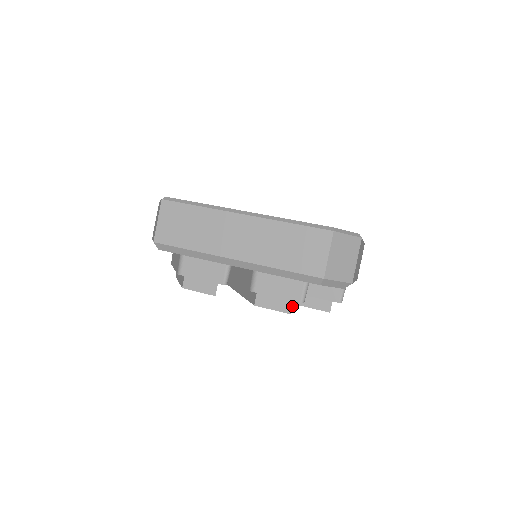
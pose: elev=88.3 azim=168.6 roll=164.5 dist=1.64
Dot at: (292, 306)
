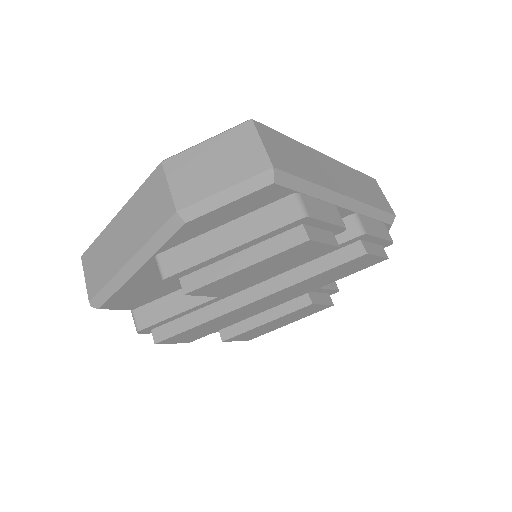
Dot at: occluded
